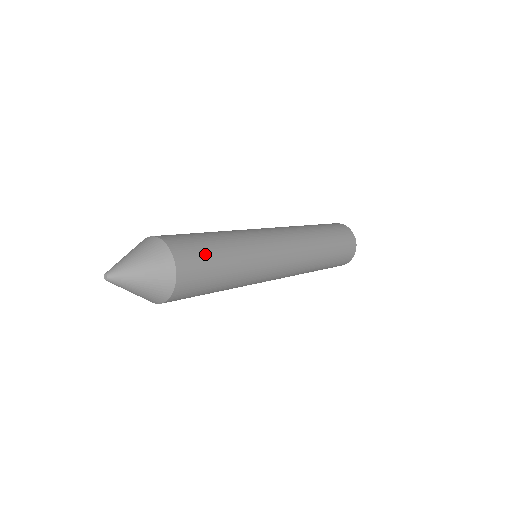
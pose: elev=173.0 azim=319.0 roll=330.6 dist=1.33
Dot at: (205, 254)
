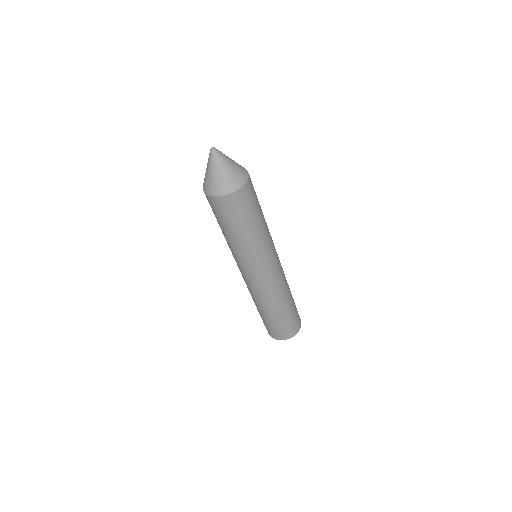
Dot at: occluded
